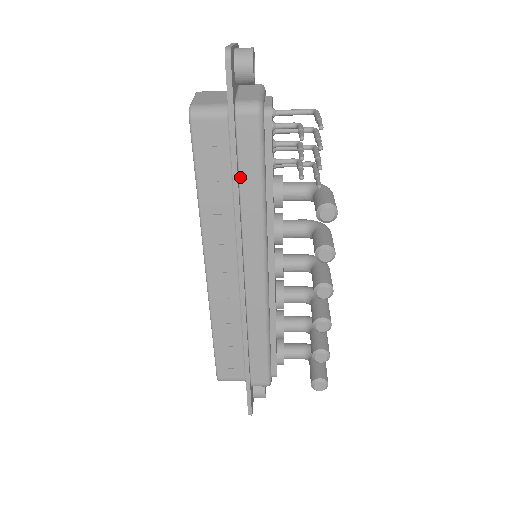
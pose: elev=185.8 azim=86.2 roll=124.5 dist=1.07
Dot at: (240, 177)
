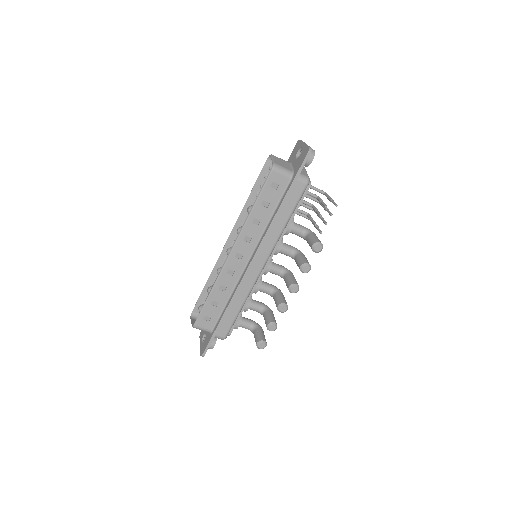
Dot at: (281, 210)
